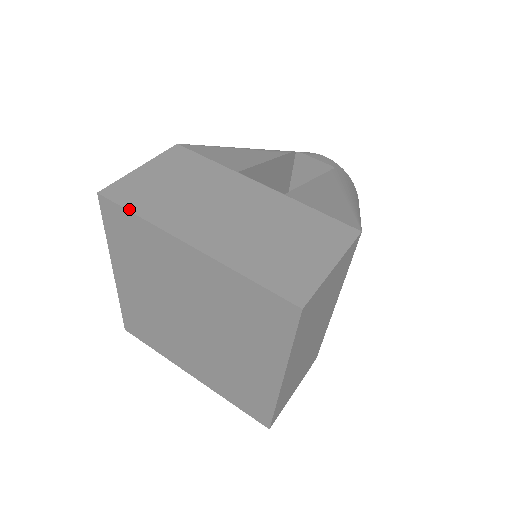
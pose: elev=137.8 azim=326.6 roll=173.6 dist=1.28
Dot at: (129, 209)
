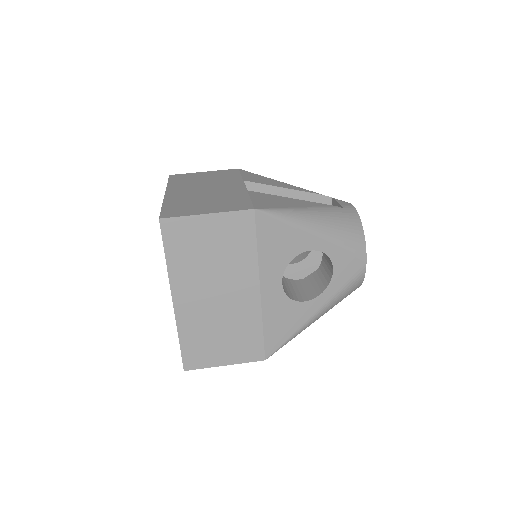
Dot at: (169, 181)
